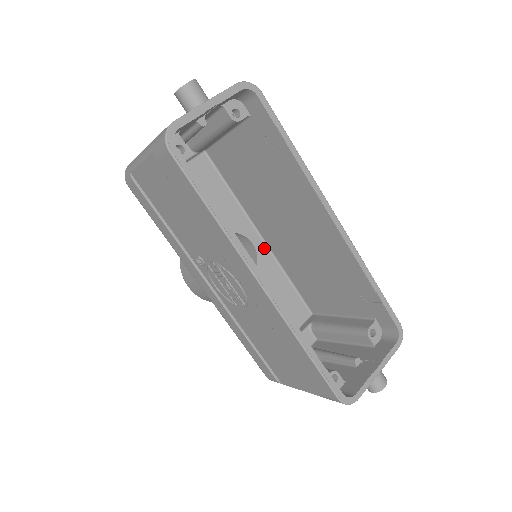
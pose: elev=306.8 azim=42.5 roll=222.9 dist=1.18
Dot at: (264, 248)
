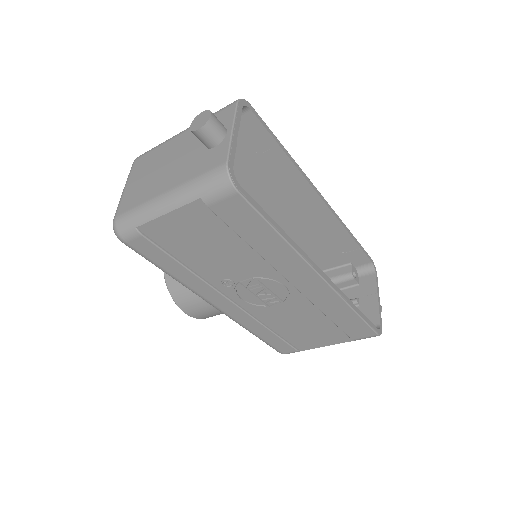
Dot at: occluded
